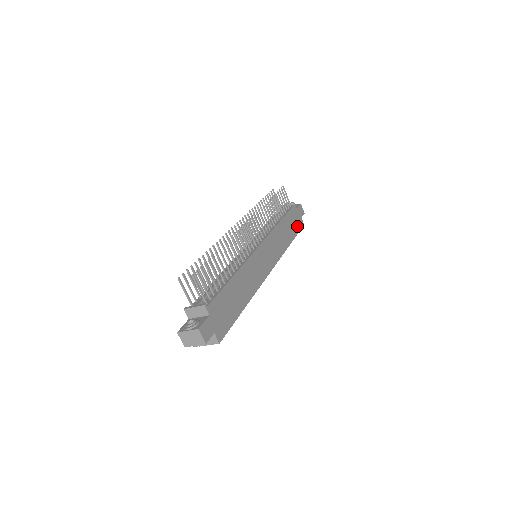
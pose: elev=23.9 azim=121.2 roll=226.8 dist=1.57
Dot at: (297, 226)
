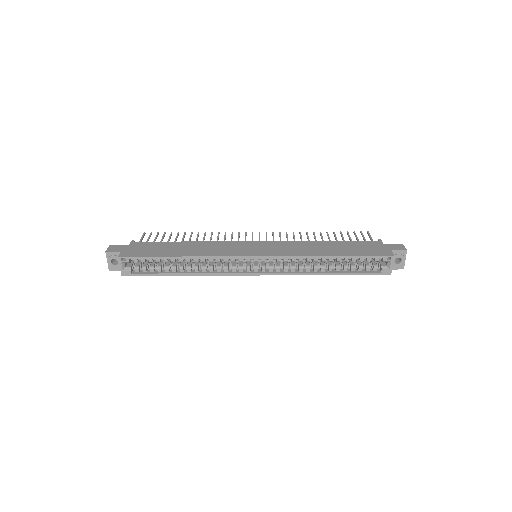
Dot at: (368, 252)
